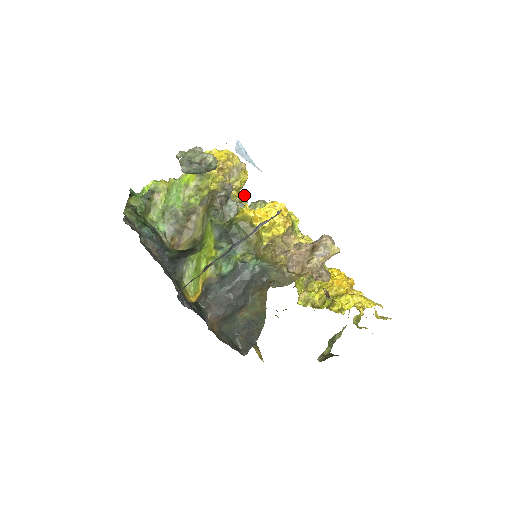
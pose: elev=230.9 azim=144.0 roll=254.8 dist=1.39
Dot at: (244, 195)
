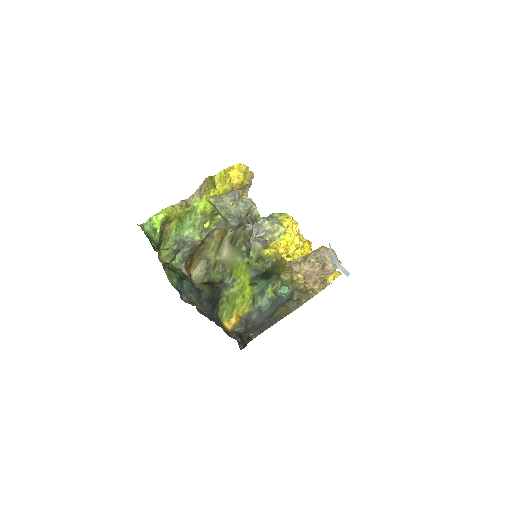
Dot at: occluded
